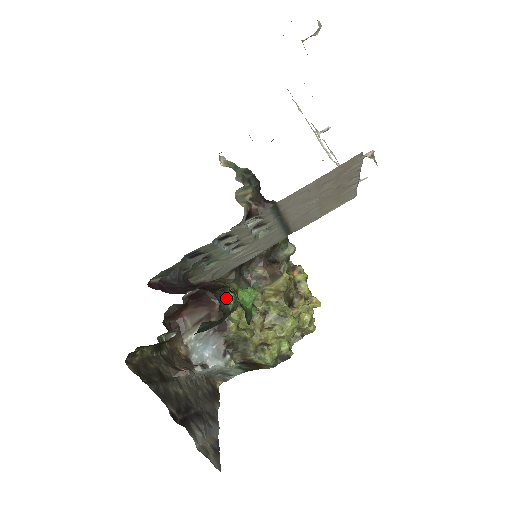
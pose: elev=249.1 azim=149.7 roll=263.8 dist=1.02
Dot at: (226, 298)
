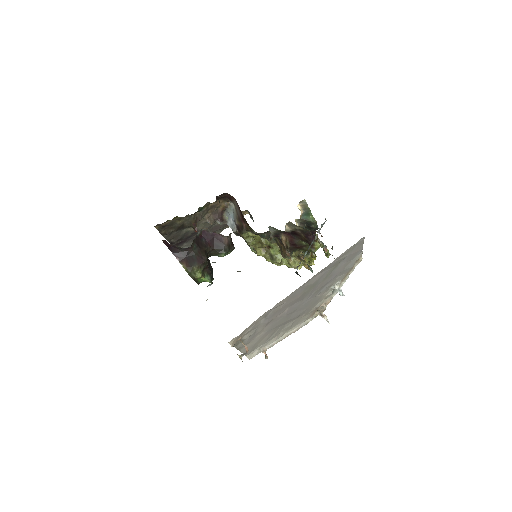
Dot at: (217, 254)
